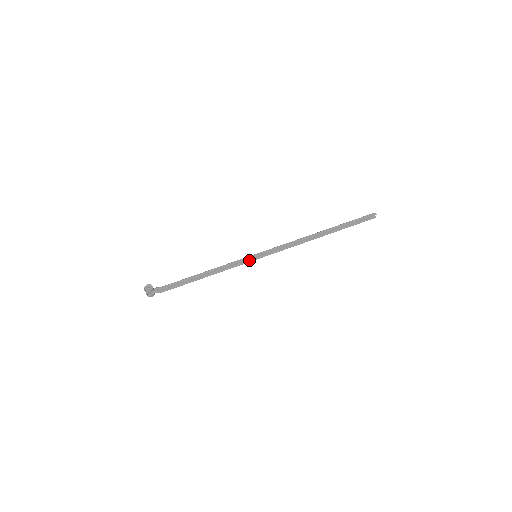
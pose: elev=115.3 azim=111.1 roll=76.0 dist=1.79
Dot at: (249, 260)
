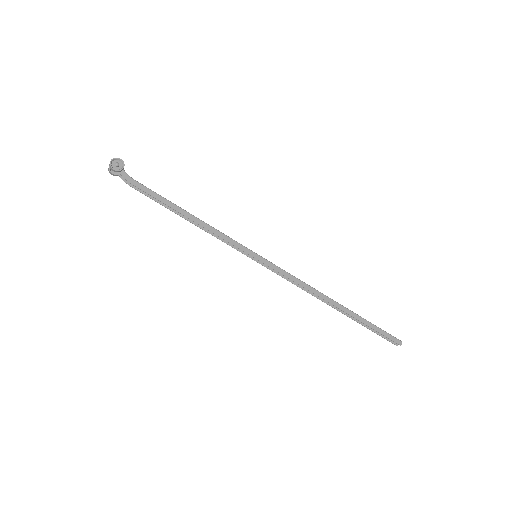
Dot at: (245, 252)
